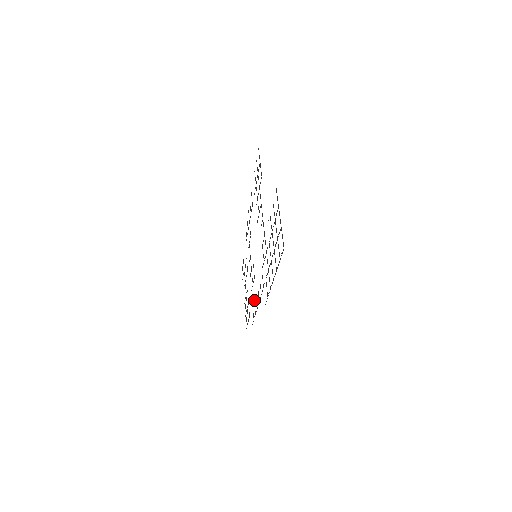
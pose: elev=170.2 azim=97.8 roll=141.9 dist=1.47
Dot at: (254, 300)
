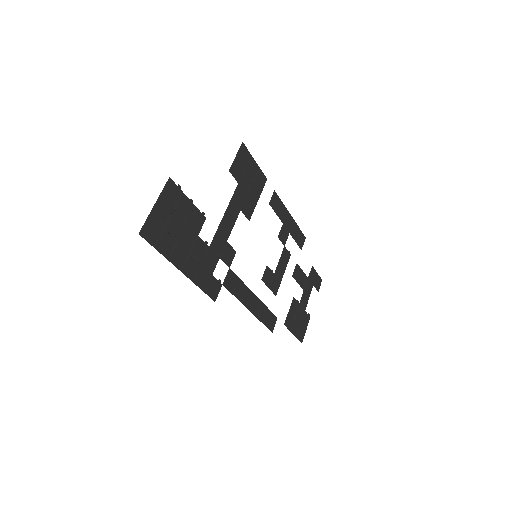
Dot at: (263, 304)
